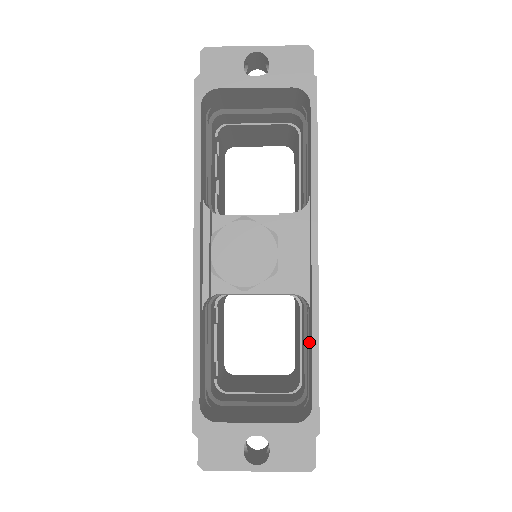
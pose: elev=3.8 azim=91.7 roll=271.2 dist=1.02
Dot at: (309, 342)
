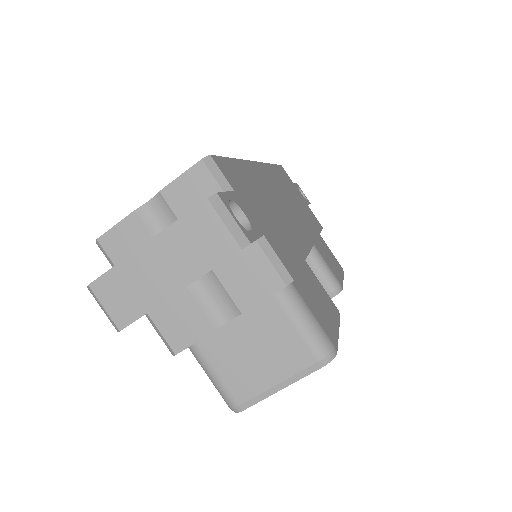
Dot at: occluded
